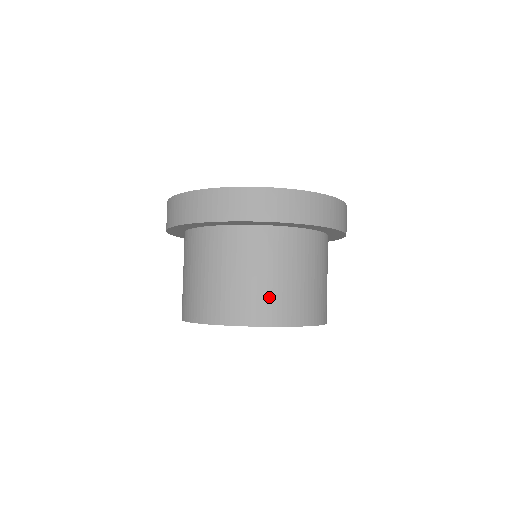
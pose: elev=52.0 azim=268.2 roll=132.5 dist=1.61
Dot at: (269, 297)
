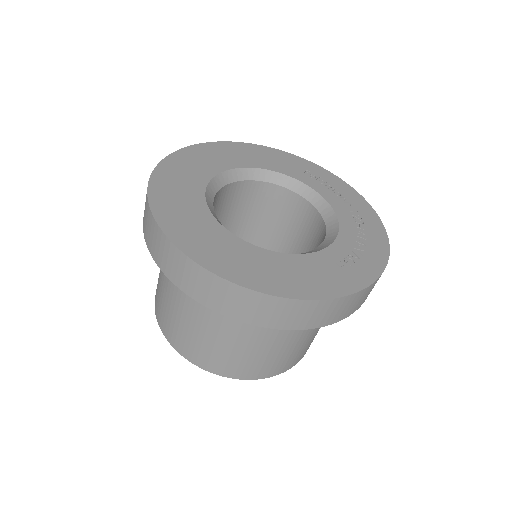
Dot at: (267, 361)
